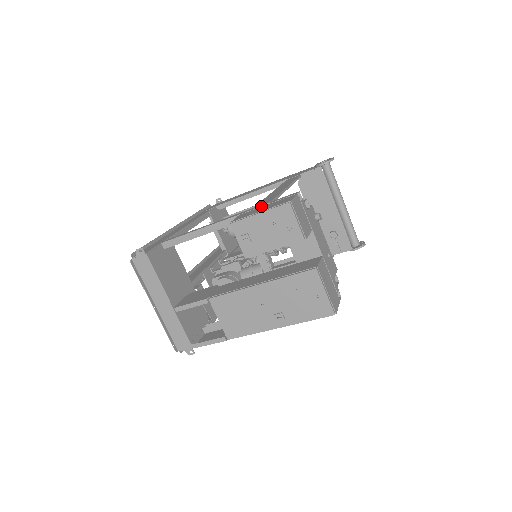
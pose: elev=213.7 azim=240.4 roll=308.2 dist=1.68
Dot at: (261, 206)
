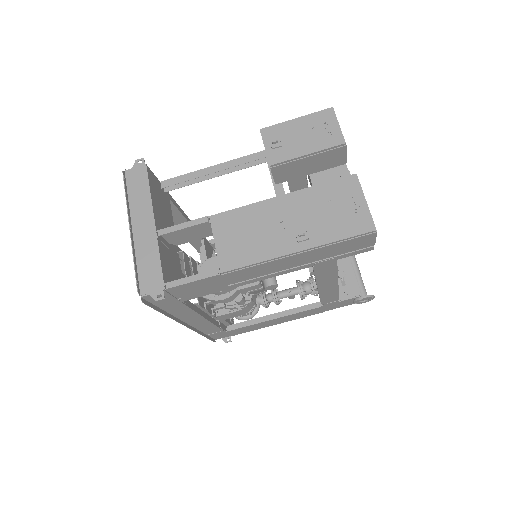
Dot at: occluded
